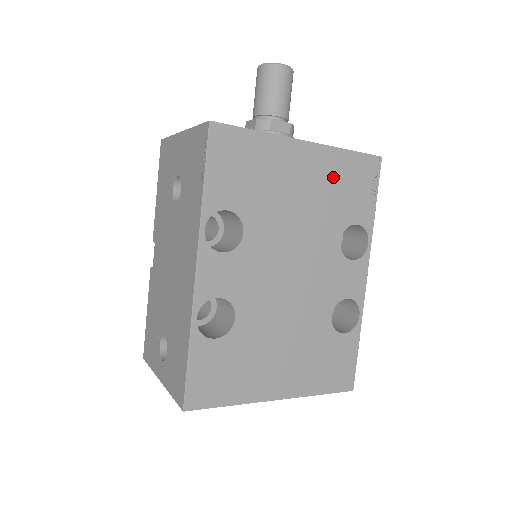
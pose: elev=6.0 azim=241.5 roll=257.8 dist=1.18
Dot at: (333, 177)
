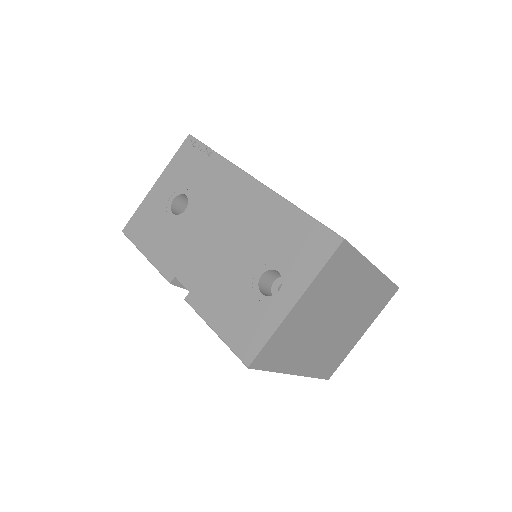
Dot at: occluded
